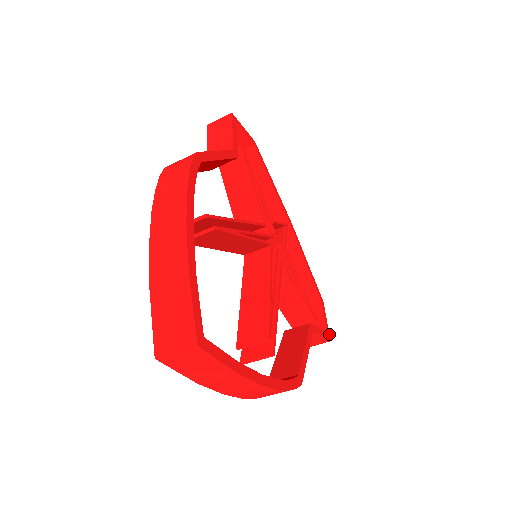
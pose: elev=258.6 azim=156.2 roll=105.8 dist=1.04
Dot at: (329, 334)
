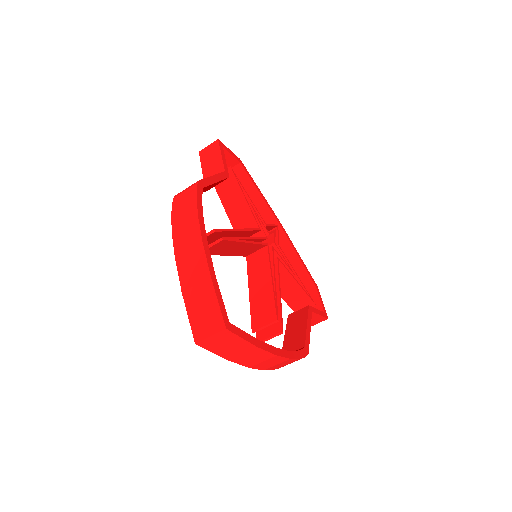
Dot at: (326, 313)
